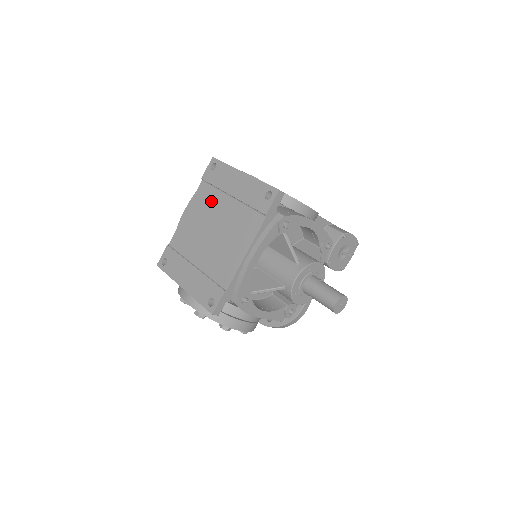
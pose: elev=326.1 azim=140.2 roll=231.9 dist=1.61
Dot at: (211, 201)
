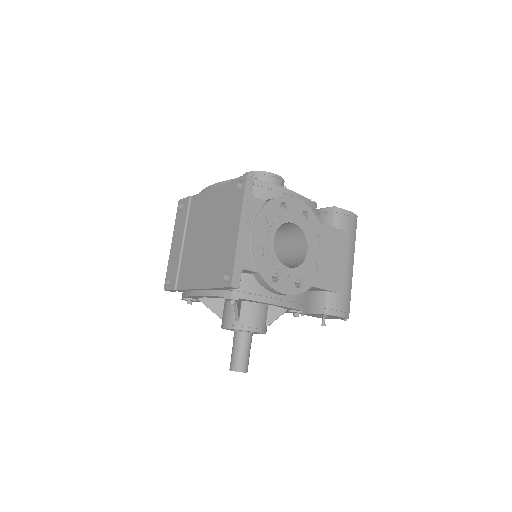
Dot at: (219, 211)
